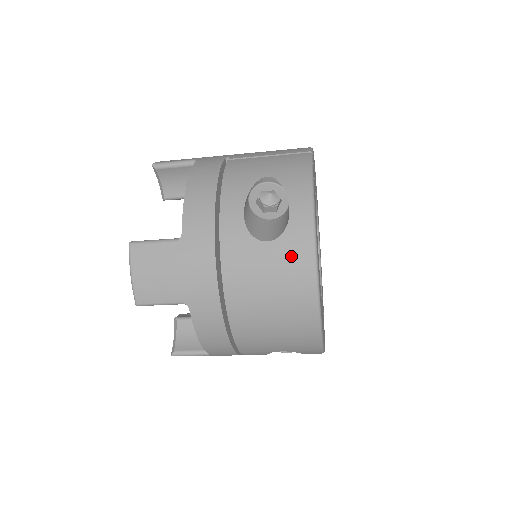
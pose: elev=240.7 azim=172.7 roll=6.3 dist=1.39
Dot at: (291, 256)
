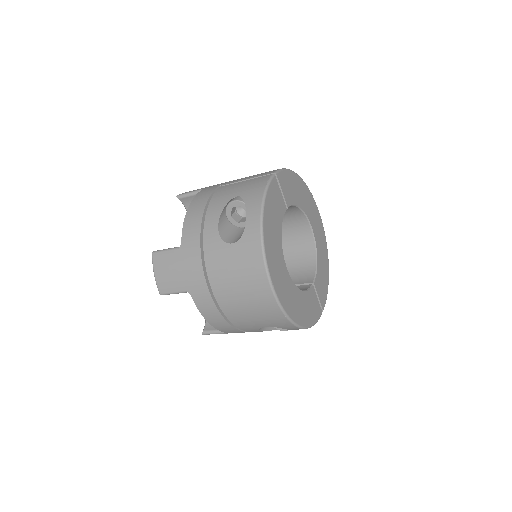
Dot at: (247, 253)
